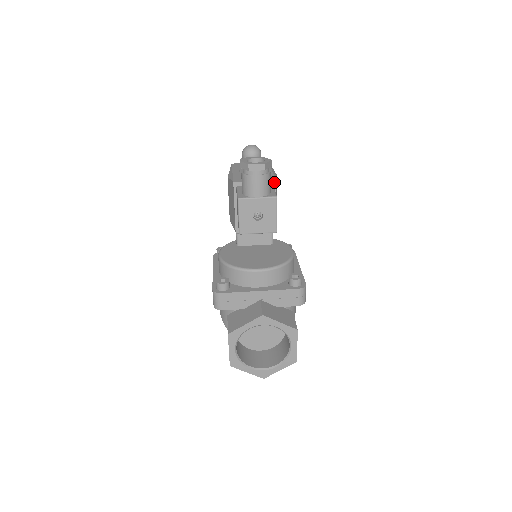
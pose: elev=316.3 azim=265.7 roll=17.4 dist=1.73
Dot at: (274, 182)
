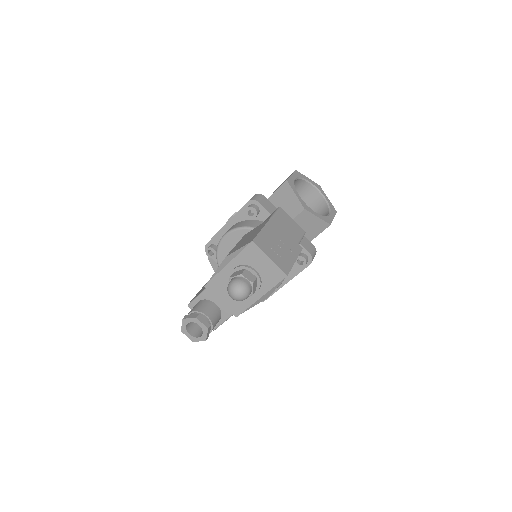
Dot at: (236, 315)
